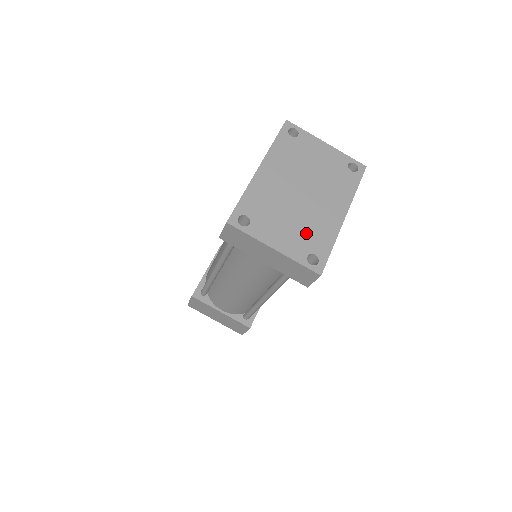
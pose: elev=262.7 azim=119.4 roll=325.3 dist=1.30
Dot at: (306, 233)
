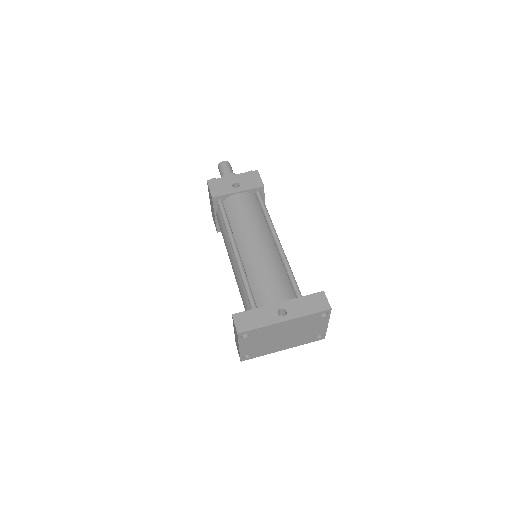
Dot at: (260, 349)
